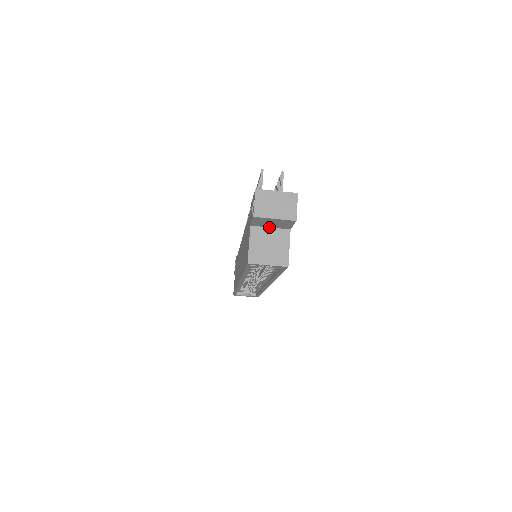
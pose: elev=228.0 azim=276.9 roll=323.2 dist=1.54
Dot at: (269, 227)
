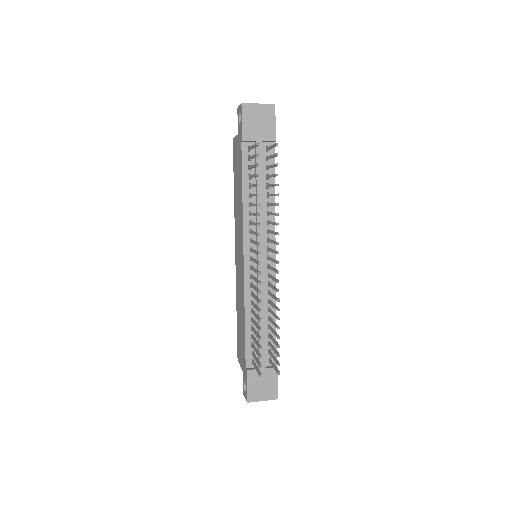
Dot at: occluded
